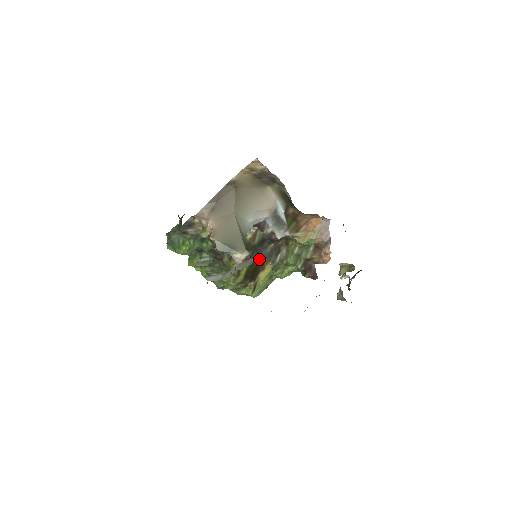
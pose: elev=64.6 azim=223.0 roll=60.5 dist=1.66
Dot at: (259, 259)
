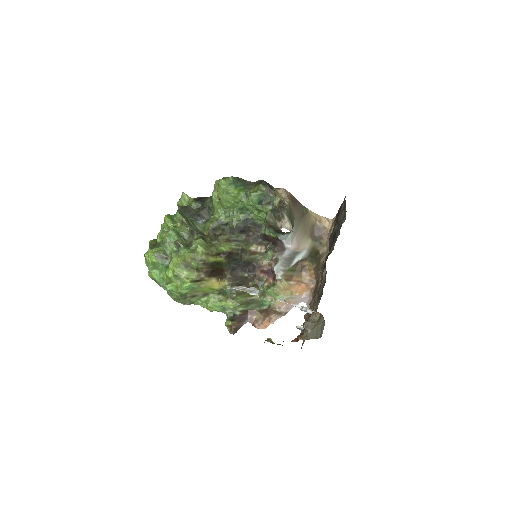
Dot at: (231, 269)
